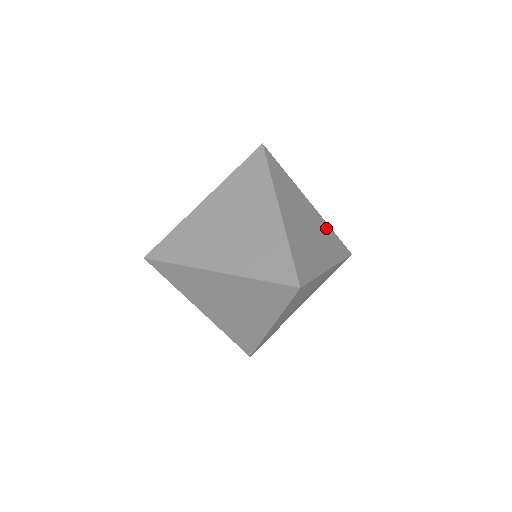
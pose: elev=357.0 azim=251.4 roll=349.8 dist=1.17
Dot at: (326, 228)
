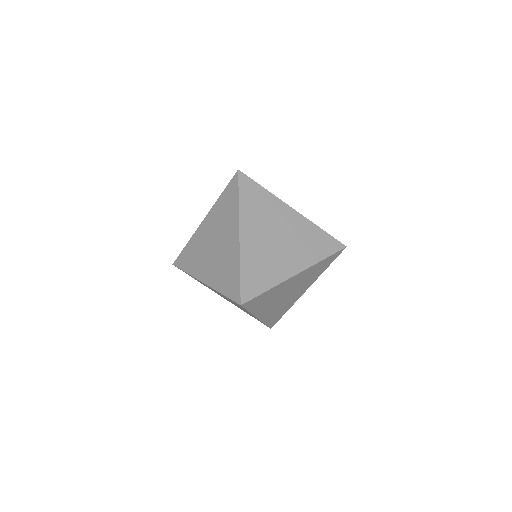
Dot at: occluded
